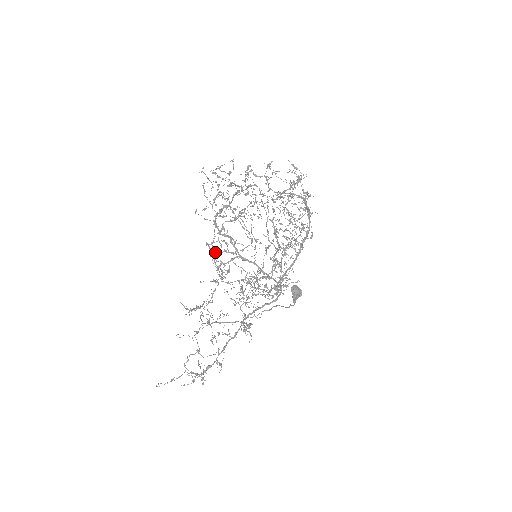
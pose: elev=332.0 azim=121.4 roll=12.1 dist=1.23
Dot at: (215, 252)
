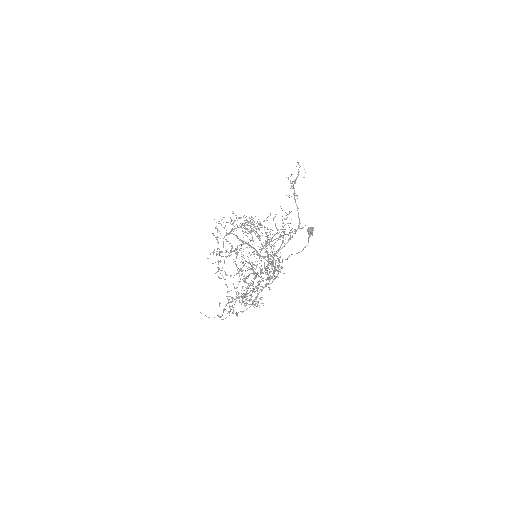
Dot at: occluded
